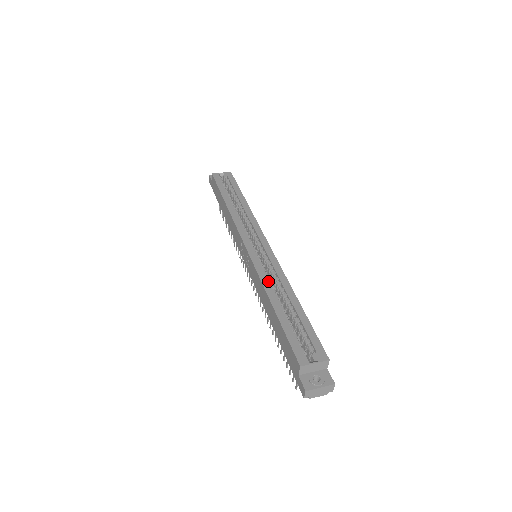
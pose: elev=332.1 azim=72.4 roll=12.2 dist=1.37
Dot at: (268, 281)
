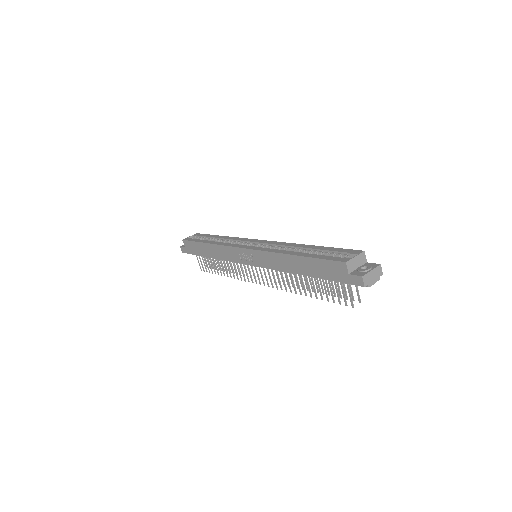
Dot at: (279, 250)
